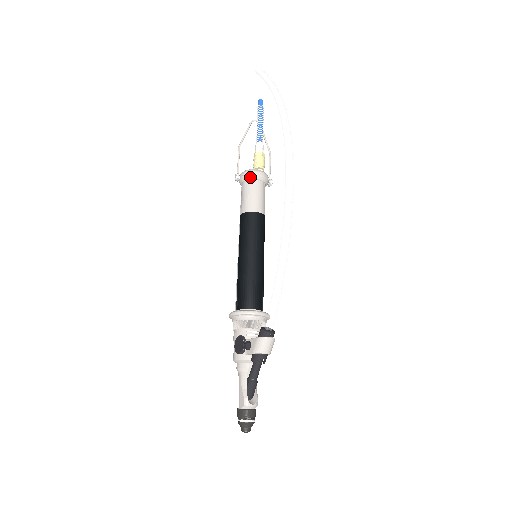
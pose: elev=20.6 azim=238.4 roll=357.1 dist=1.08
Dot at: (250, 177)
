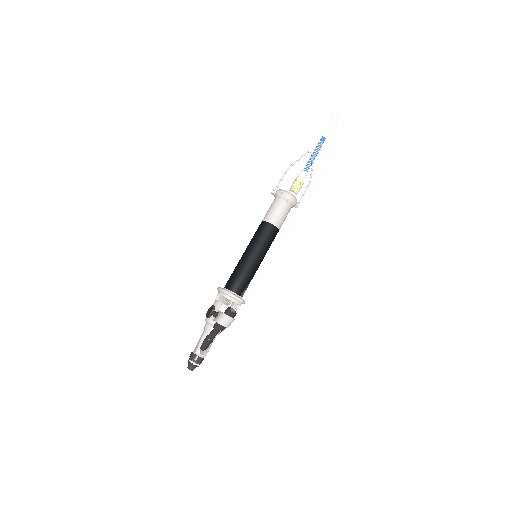
Dot at: (281, 196)
